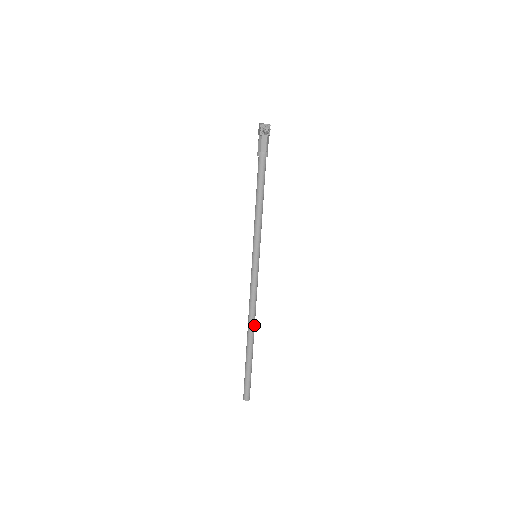
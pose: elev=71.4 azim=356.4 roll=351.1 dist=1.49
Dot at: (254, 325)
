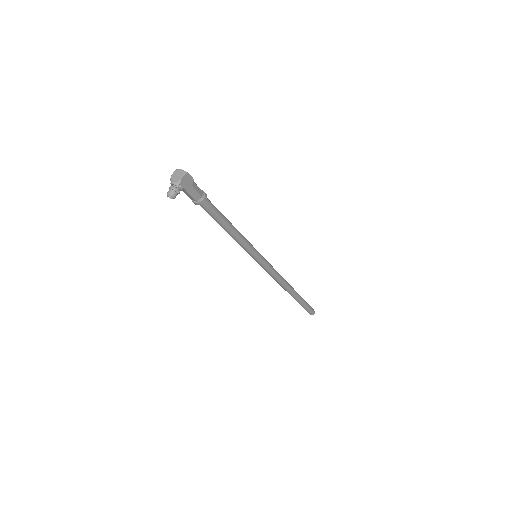
Dot at: (287, 288)
